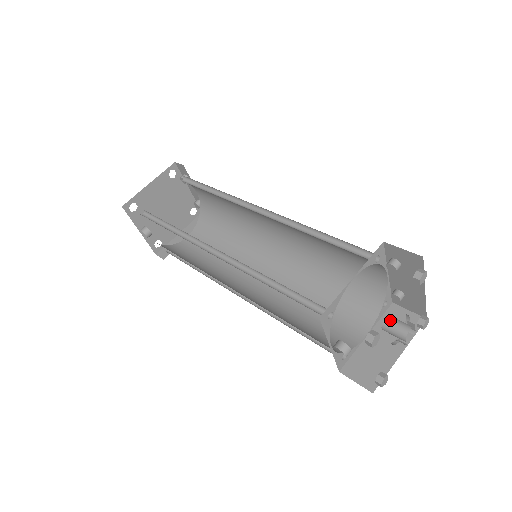
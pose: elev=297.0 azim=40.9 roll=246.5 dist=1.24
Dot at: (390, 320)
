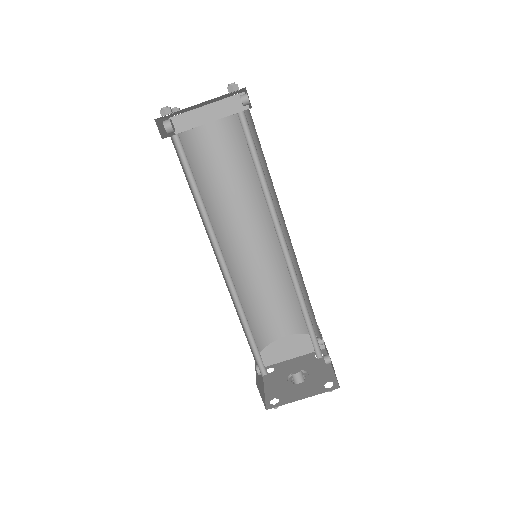
Dot at: (297, 377)
